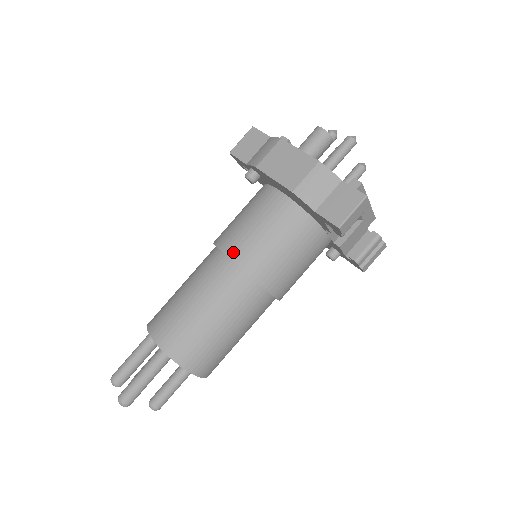
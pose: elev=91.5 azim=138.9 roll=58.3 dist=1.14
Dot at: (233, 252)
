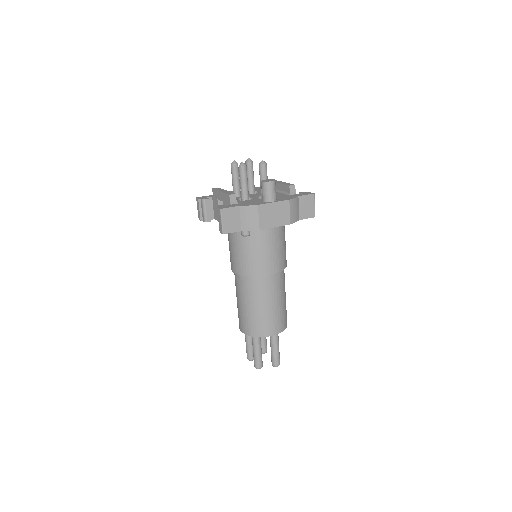
Dot at: (273, 270)
